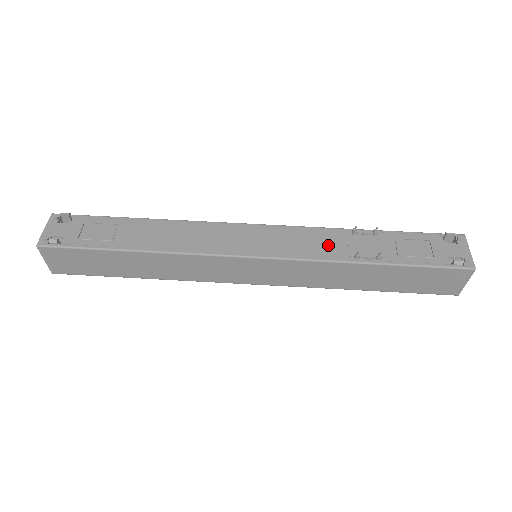
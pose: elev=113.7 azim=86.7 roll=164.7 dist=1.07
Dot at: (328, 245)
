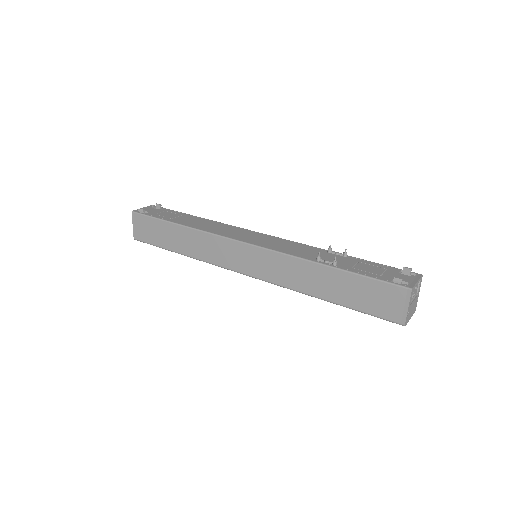
Dot at: (303, 251)
